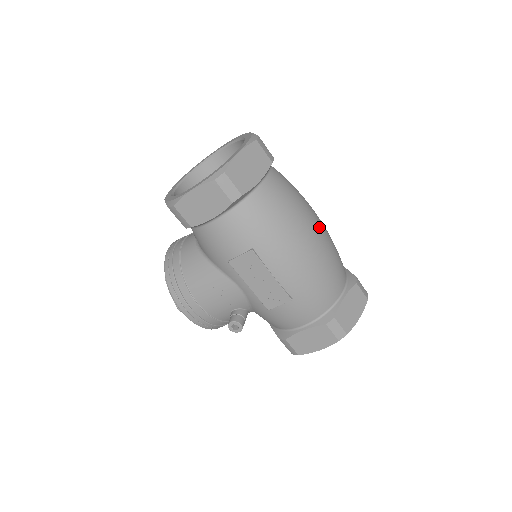
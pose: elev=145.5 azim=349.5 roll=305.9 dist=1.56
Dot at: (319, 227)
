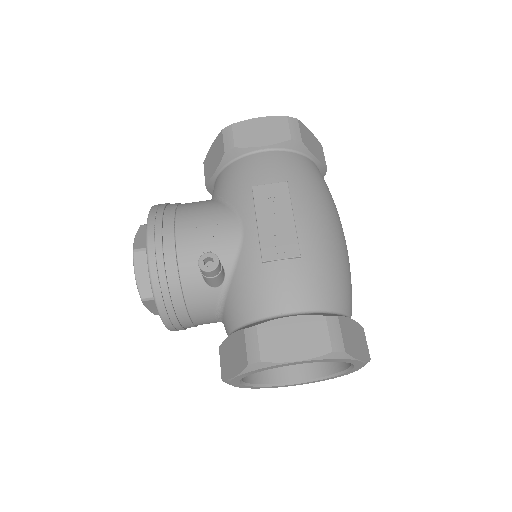
Dot at: occluded
